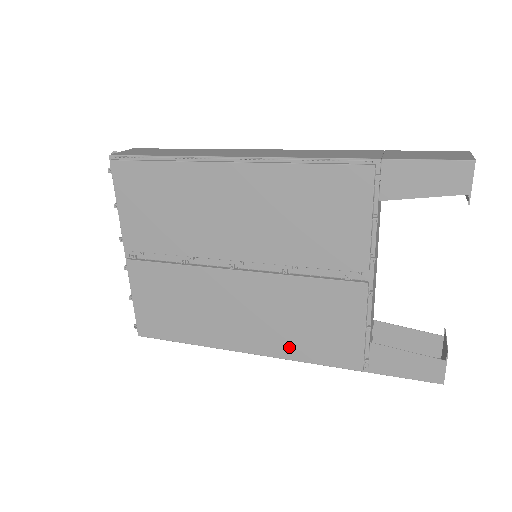
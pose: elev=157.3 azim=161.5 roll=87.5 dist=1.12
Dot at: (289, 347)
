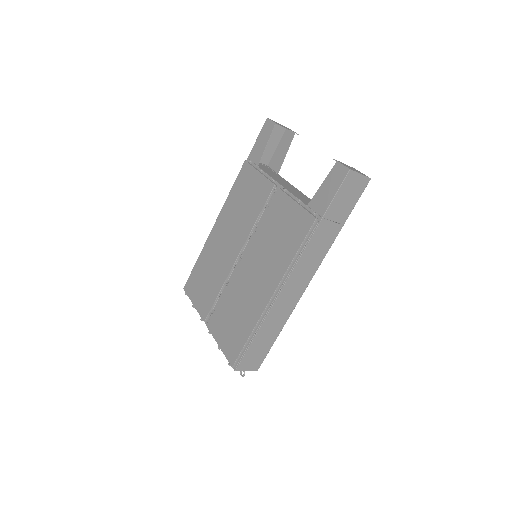
Dot at: (283, 260)
